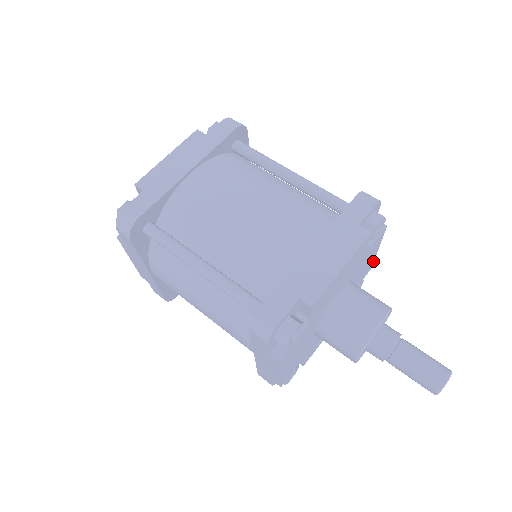
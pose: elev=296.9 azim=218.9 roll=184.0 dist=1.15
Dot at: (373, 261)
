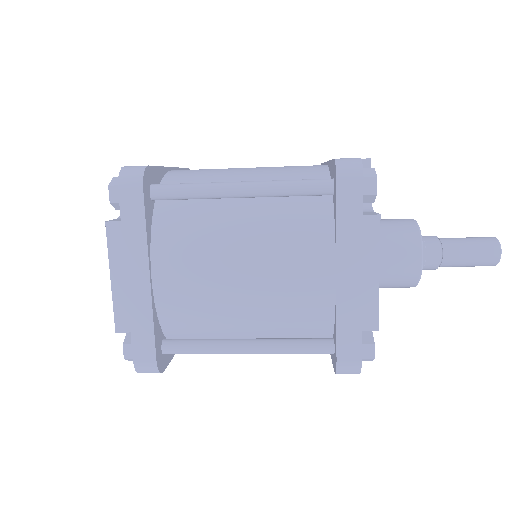
Dot at: occluded
